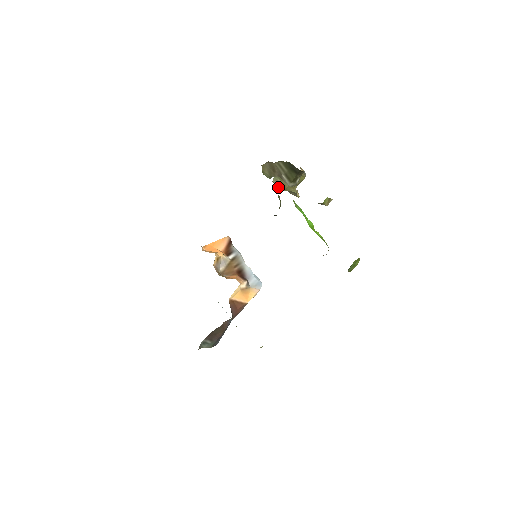
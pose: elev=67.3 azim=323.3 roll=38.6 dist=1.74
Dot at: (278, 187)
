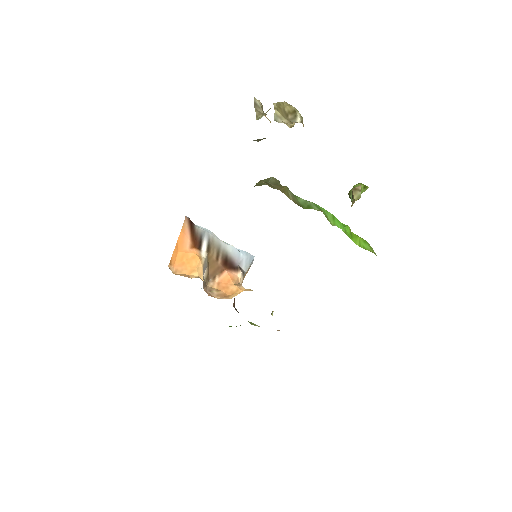
Dot at: (288, 188)
